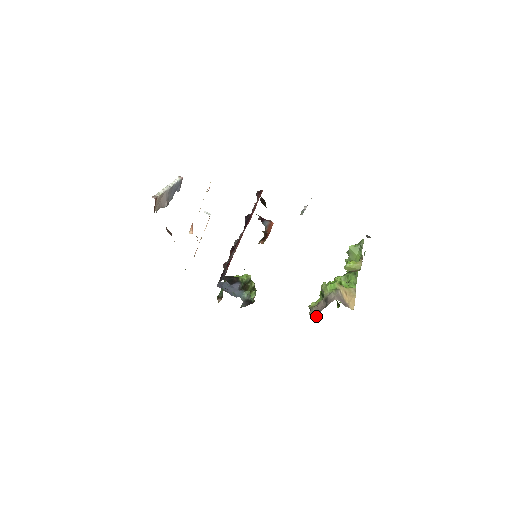
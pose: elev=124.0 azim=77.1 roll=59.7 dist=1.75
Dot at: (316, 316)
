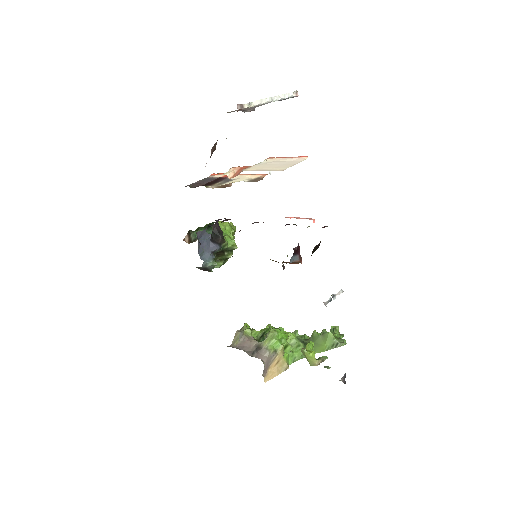
Dot at: (237, 345)
